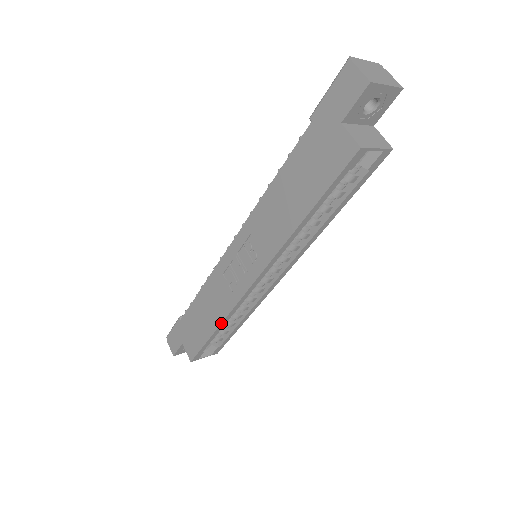
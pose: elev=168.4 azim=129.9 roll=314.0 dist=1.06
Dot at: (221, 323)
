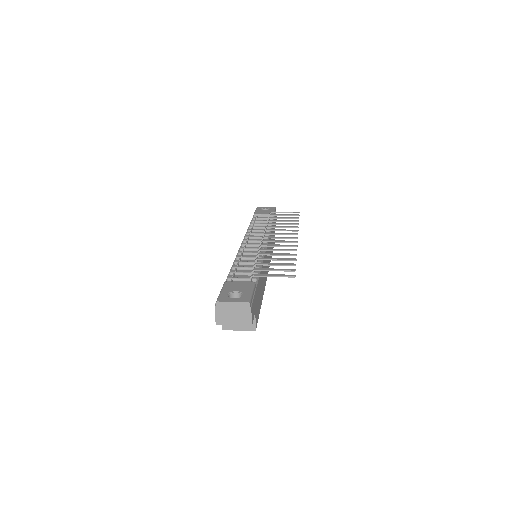
Dot at: occluded
